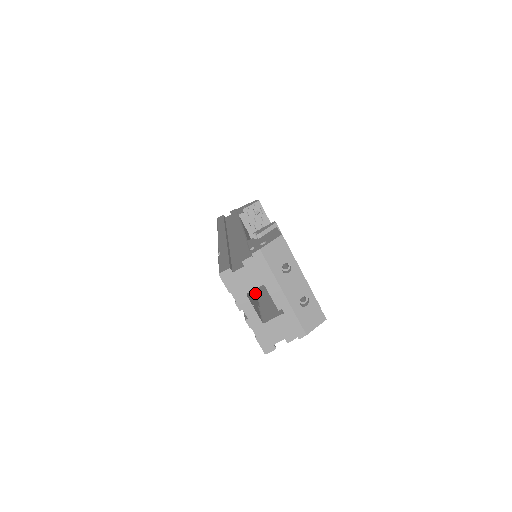
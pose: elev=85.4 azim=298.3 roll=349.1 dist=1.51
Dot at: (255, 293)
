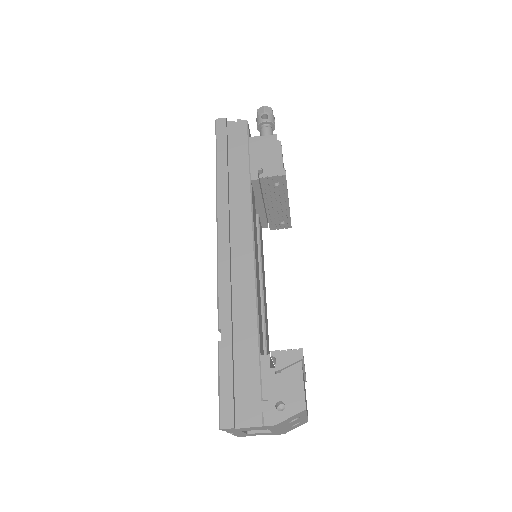
Dot at: occluded
